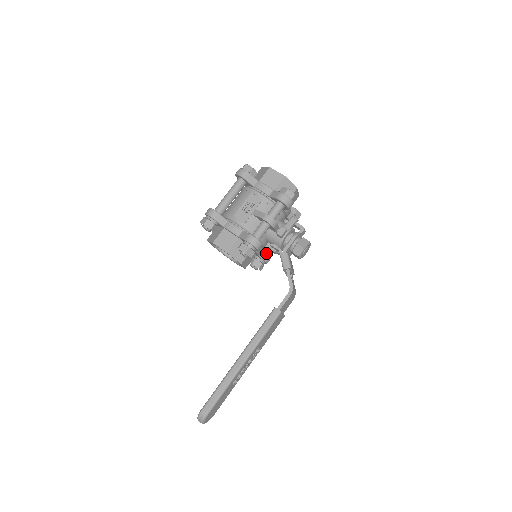
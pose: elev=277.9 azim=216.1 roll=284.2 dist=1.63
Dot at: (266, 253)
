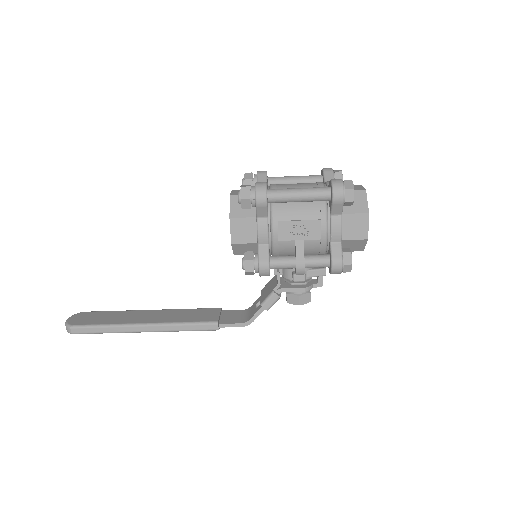
Dot at: occluded
